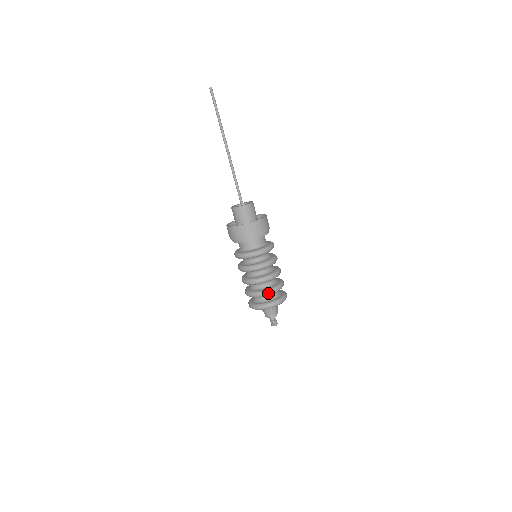
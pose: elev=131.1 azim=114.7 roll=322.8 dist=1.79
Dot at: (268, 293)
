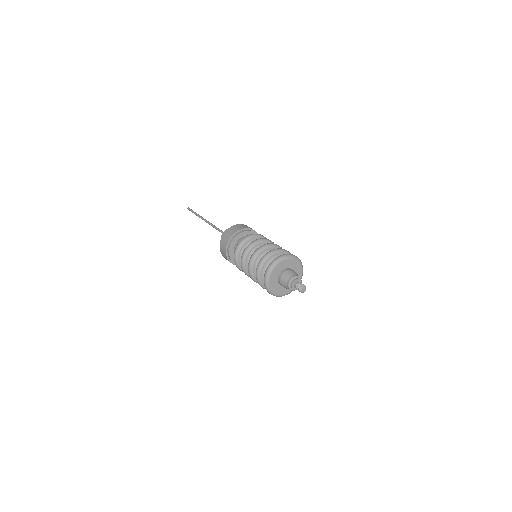
Dot at: (273, 250)
